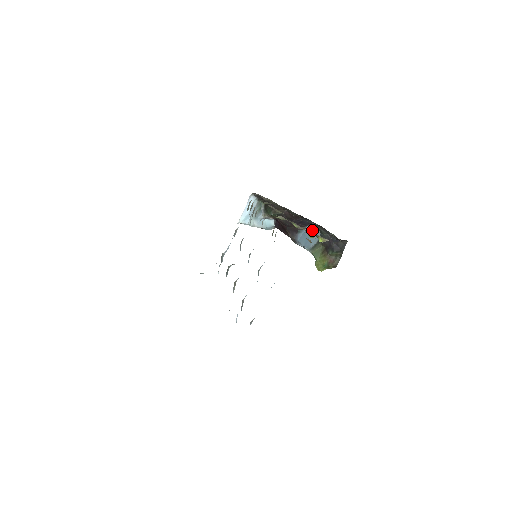
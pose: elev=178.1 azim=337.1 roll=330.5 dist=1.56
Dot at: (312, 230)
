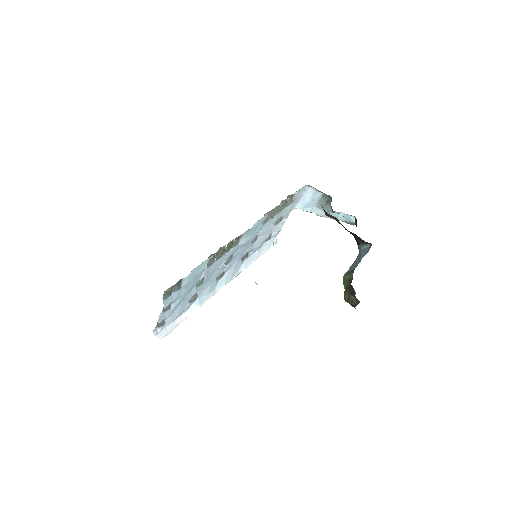
Dot at: (363, 252)
